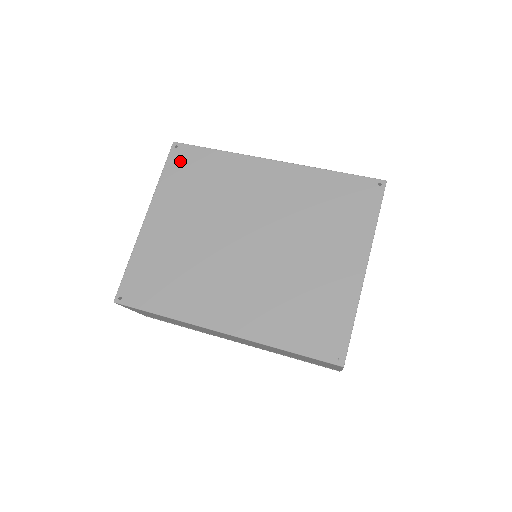
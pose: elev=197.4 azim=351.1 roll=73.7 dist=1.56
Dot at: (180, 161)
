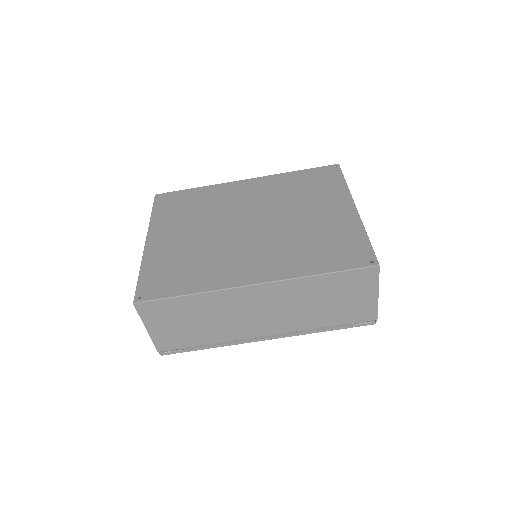
Dot at: (166, 202)
